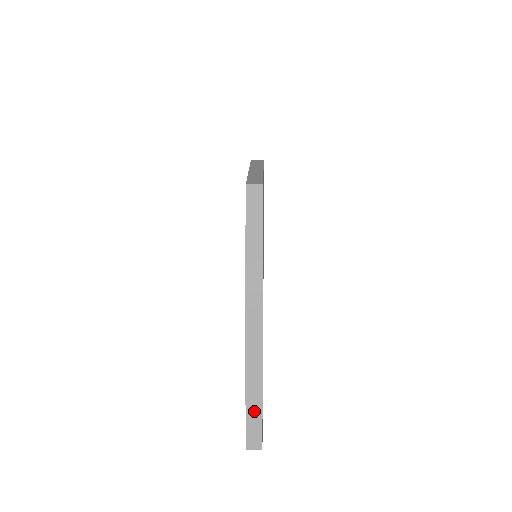
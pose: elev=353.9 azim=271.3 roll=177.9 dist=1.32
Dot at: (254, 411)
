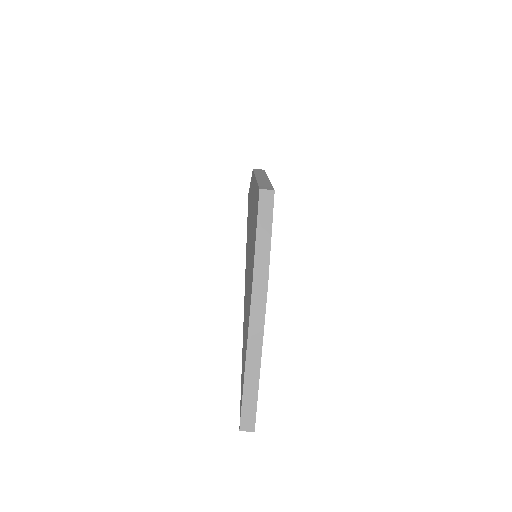
Dot at: (250, 395)
